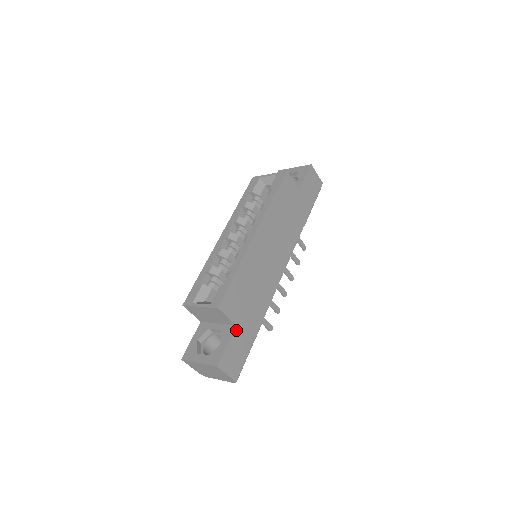
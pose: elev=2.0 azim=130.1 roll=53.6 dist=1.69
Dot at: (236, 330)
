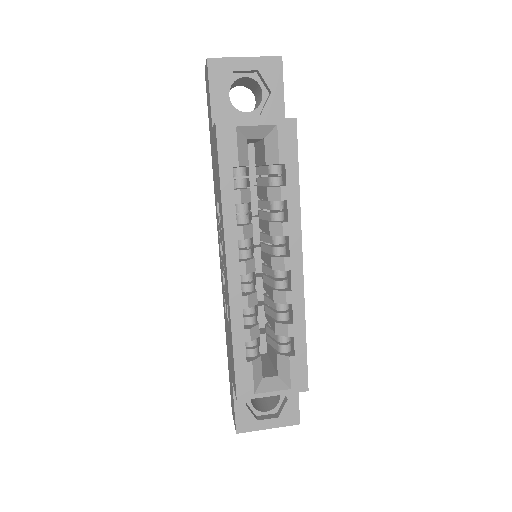
Dot at: occluded
